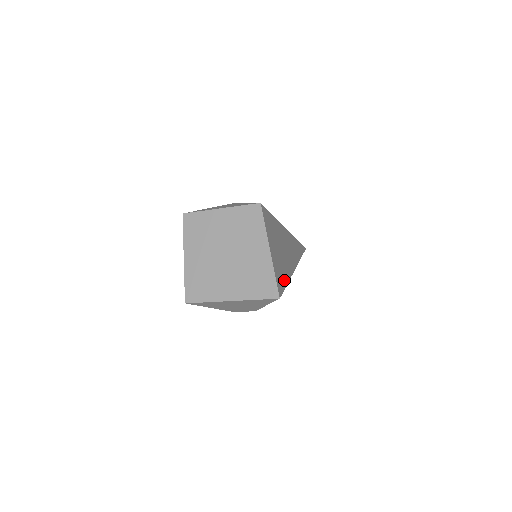
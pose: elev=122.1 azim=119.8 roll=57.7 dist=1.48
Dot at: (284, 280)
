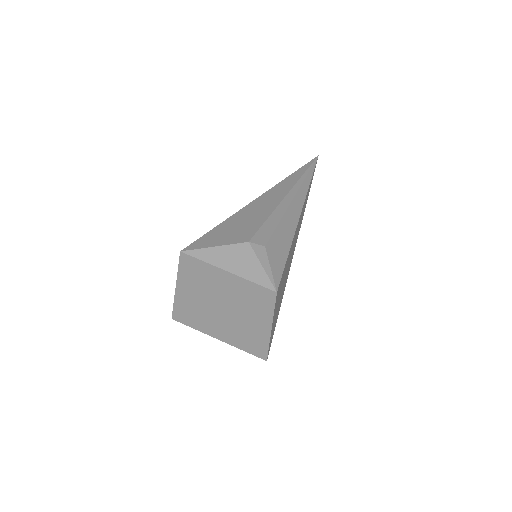
Dot at: (277, 317)
